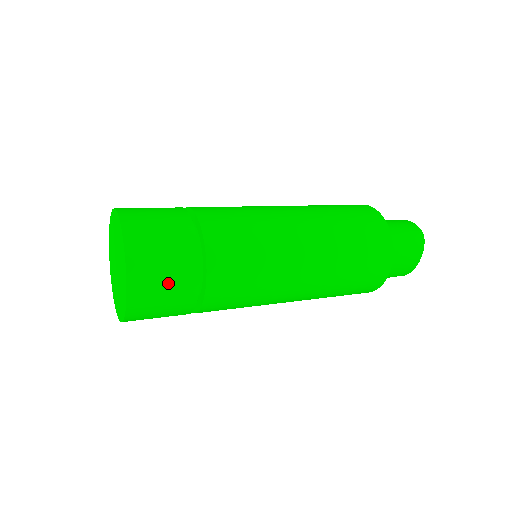
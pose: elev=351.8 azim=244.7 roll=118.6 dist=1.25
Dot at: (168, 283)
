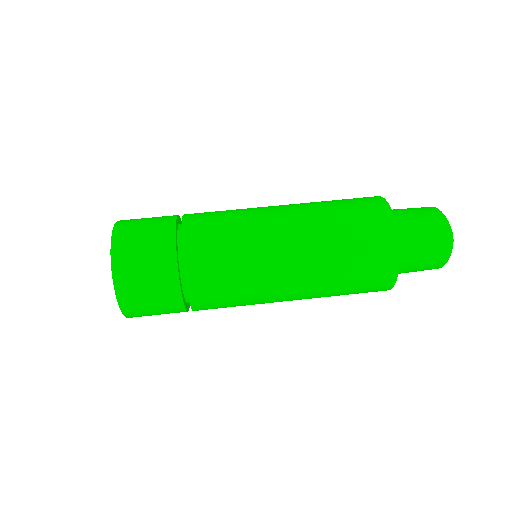
Dot at: (154, 302)
